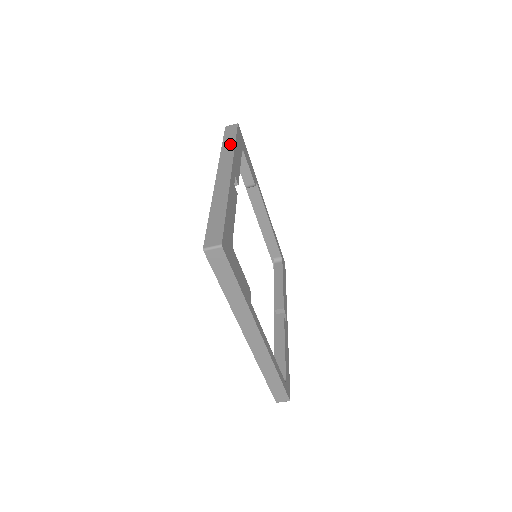
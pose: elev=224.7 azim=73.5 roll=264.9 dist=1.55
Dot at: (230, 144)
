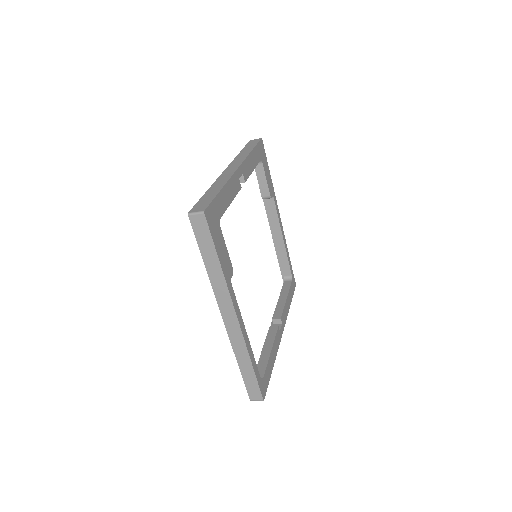
Dot at: (247, 150)
